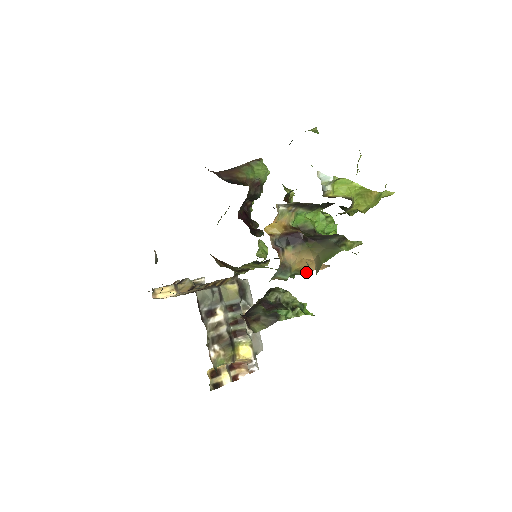
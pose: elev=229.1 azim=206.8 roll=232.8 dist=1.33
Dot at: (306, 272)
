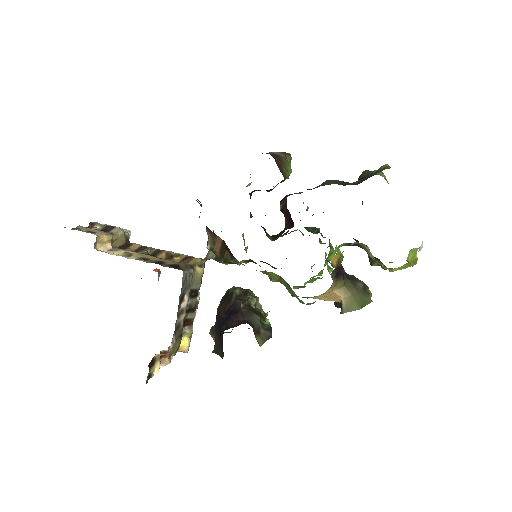
Dot at: (313, 298)
